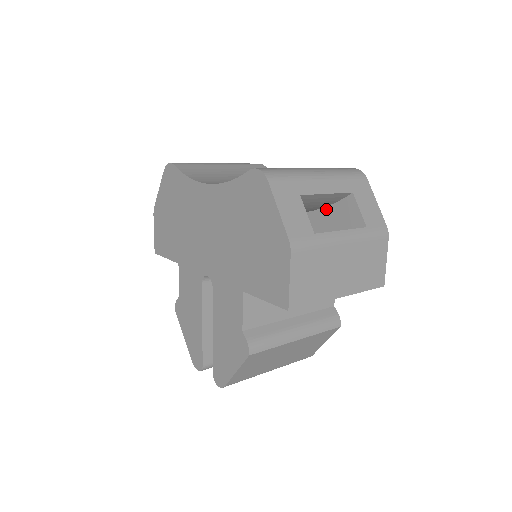
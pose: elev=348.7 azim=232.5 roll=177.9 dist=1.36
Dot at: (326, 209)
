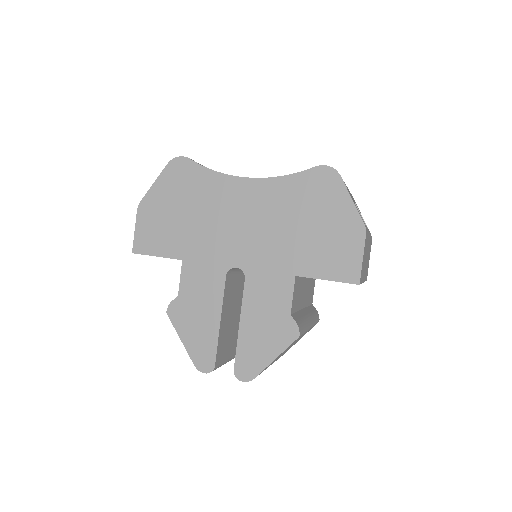
Dot at: occluded
